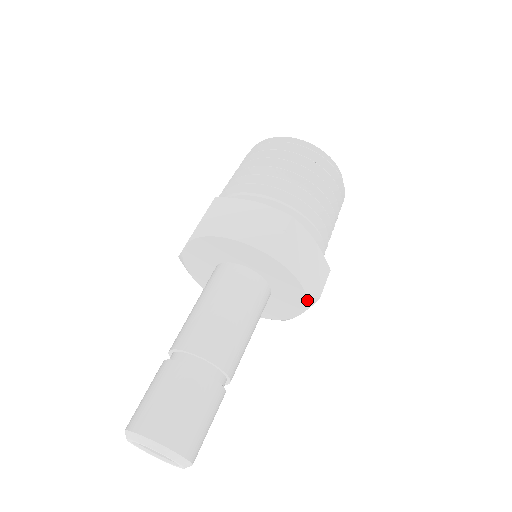
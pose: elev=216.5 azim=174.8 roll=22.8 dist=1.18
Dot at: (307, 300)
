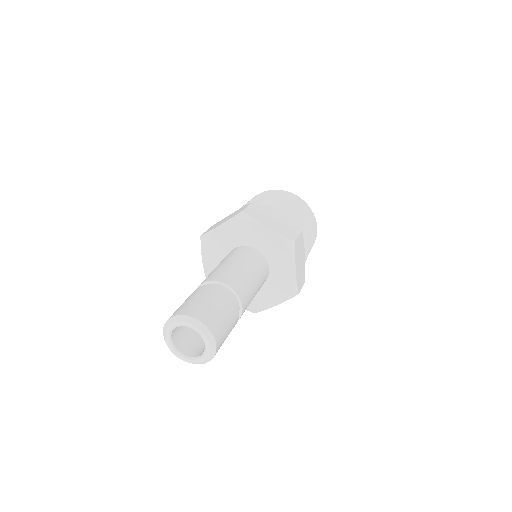
Dot at: (287, 245)
